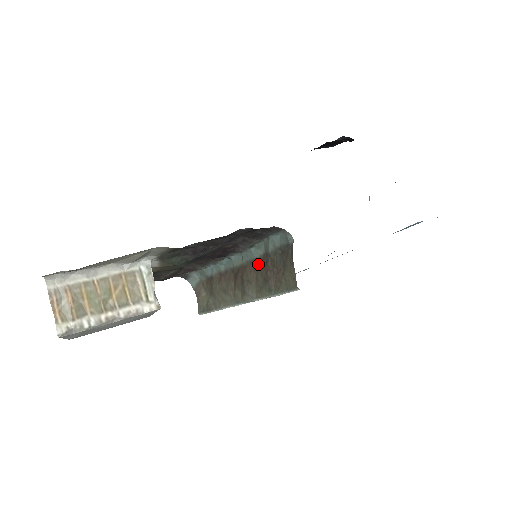
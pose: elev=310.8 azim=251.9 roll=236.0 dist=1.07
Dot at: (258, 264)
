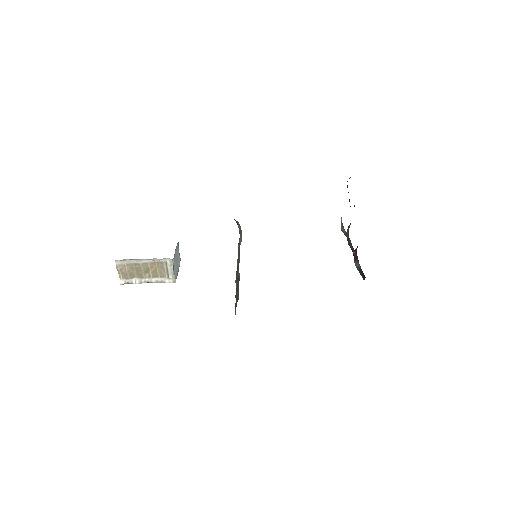
Dot at: (238, 278)
